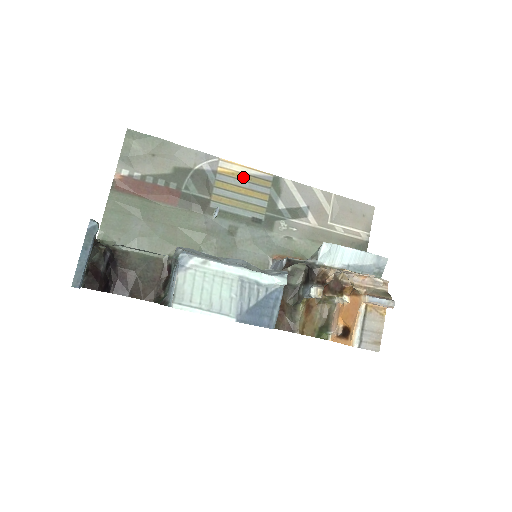
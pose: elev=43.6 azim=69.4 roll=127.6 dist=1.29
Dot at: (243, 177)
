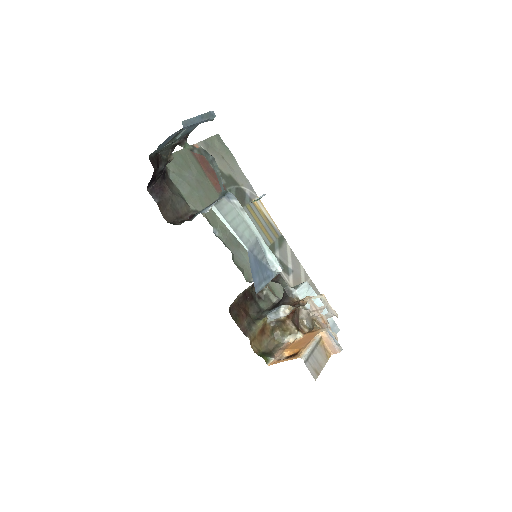
Dot at: (265, 218)
